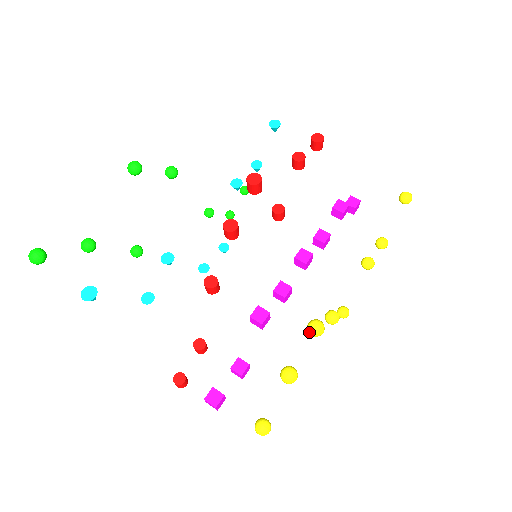
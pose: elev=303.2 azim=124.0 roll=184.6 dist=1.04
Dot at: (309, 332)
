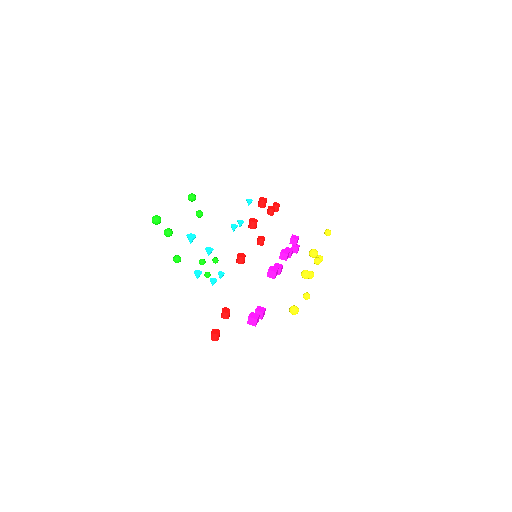
Dot at: (311, 254)
